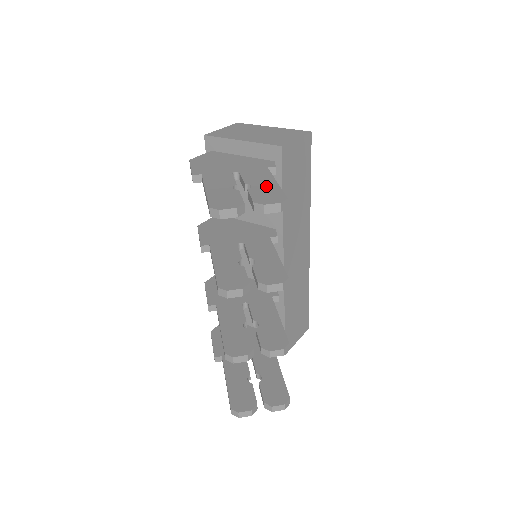
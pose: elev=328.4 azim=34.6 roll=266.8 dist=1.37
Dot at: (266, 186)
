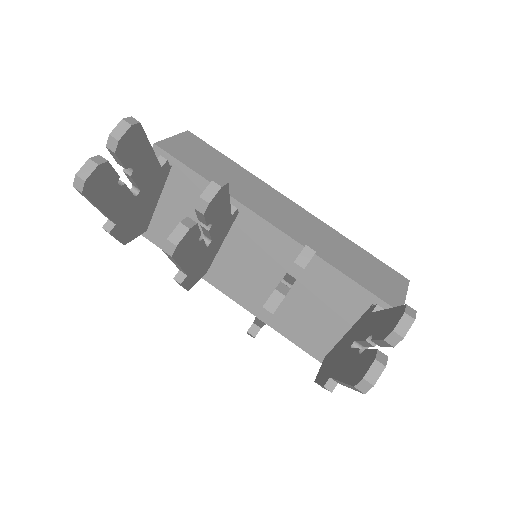
Dot at: occluded
